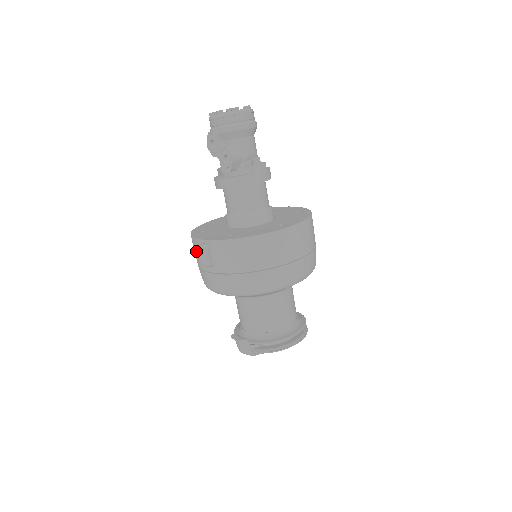
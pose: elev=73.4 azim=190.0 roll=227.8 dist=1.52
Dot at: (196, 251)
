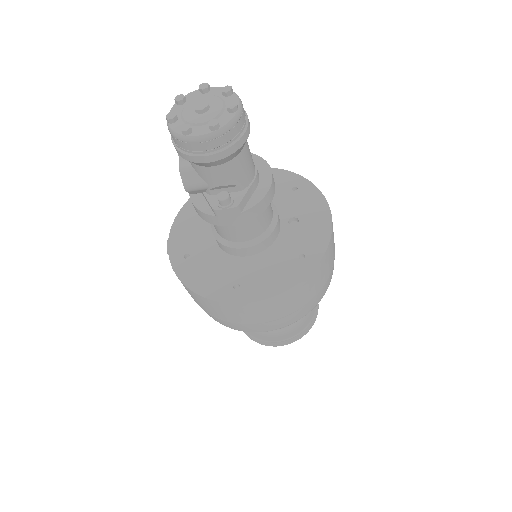
Dot at: occluded
